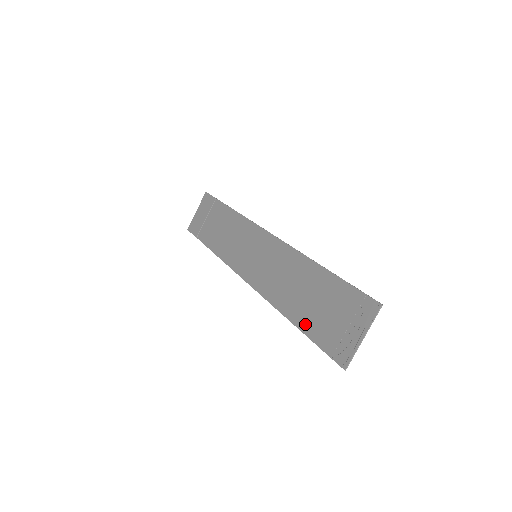
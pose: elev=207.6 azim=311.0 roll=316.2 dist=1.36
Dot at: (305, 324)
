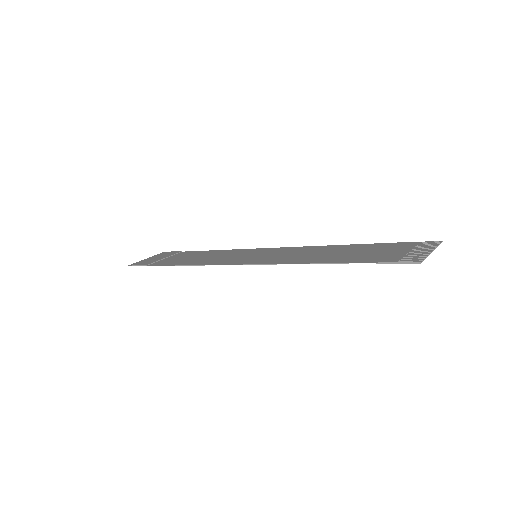
Dot at: (349, 260)
